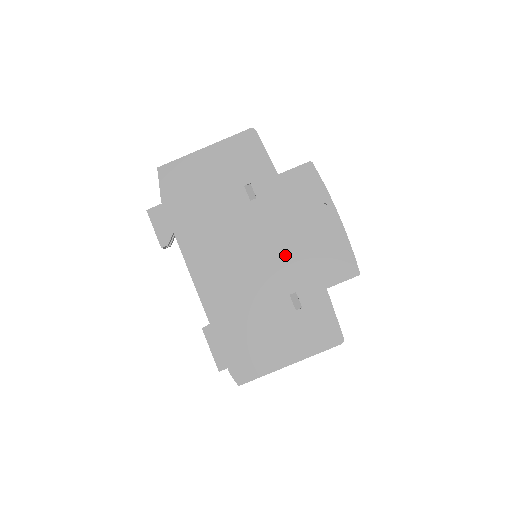
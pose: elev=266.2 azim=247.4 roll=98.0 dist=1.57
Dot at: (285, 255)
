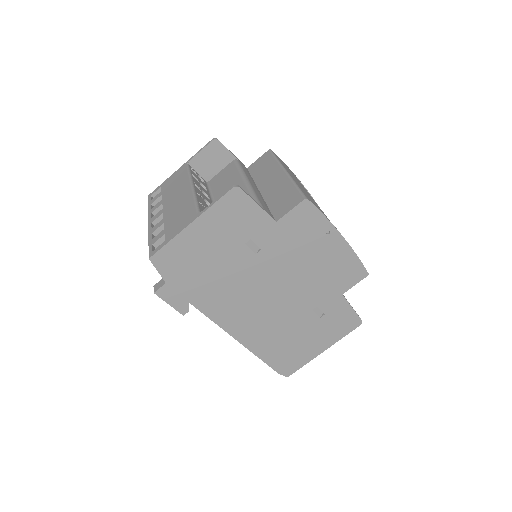
Dot at: (301, 284)
